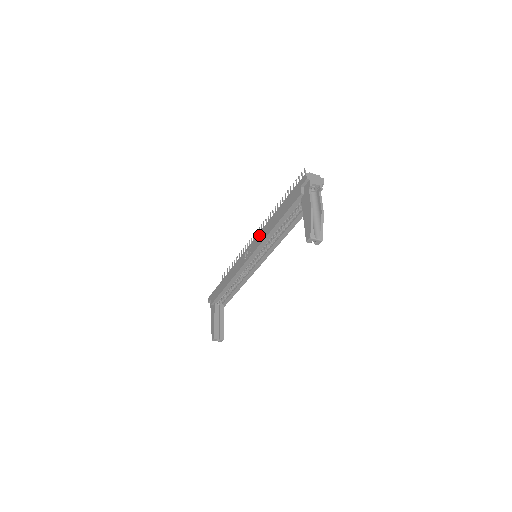
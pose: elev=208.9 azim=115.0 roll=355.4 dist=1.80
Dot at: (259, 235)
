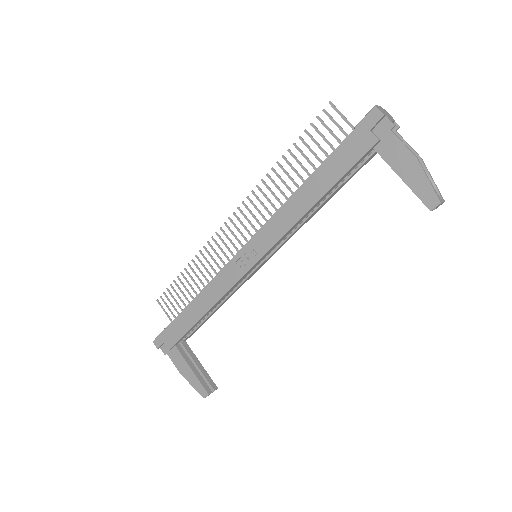
Dot at: (270, 224)
